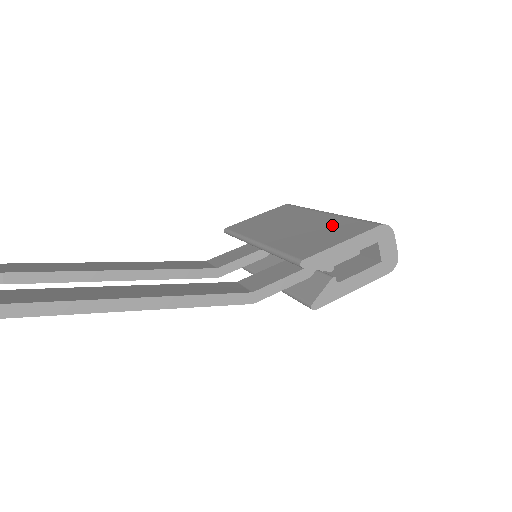
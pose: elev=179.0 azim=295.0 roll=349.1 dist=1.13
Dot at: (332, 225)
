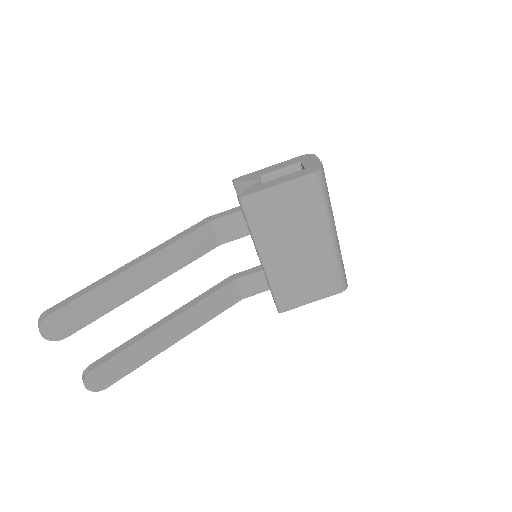
Dot at: (320, 272)
